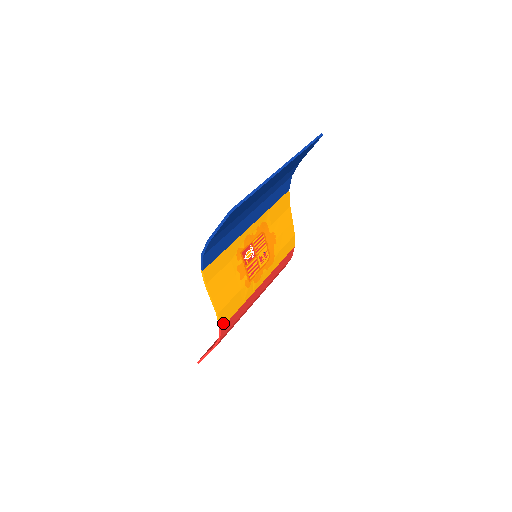
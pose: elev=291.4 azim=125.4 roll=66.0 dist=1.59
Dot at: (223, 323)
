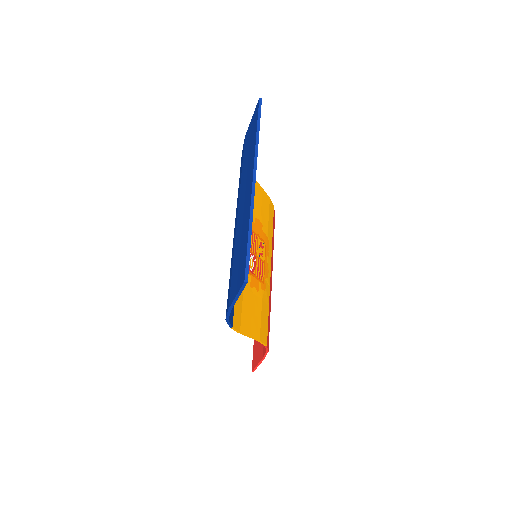
Dot at: (265, 340)
